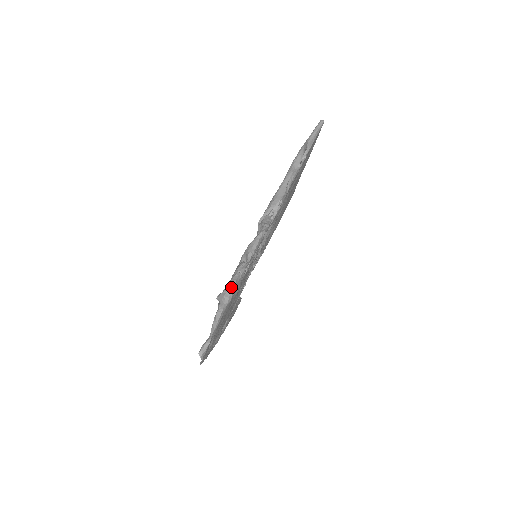
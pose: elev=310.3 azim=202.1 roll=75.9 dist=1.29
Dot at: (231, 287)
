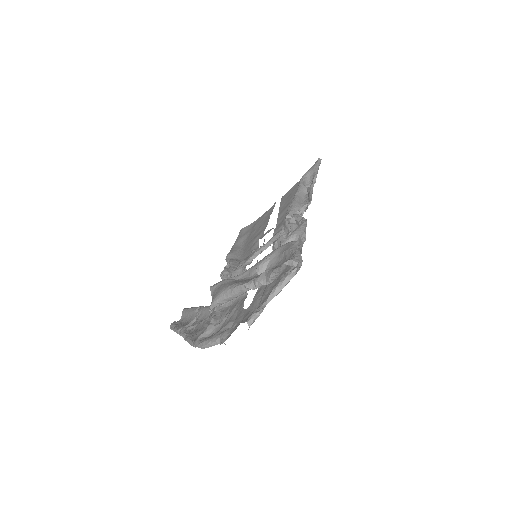
Dot at: occluded
